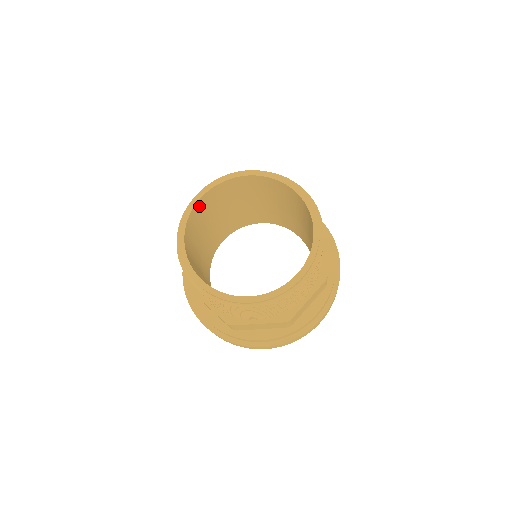
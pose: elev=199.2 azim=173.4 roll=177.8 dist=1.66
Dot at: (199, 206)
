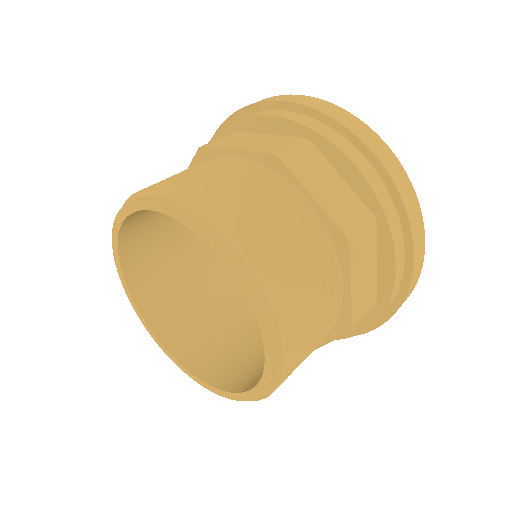
Dot at: (130, 227)
